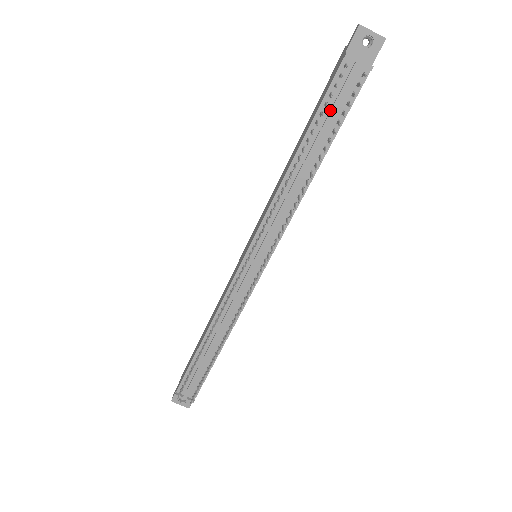
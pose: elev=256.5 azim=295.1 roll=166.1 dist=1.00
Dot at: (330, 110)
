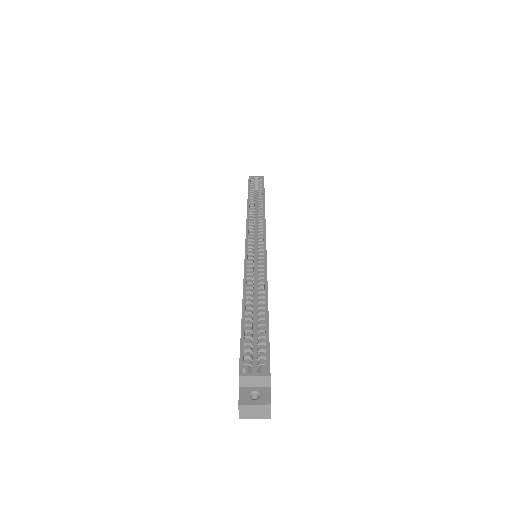
Dot at: occluded
